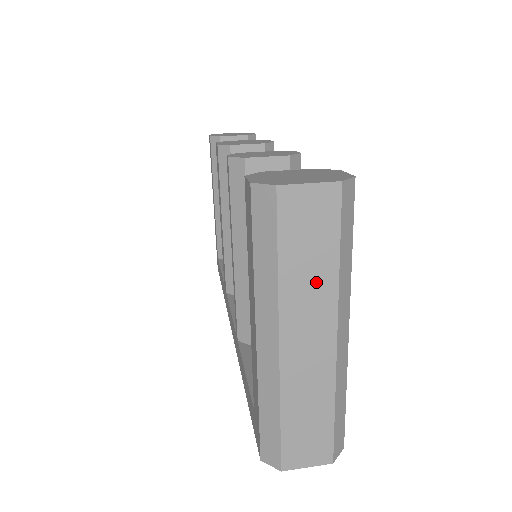
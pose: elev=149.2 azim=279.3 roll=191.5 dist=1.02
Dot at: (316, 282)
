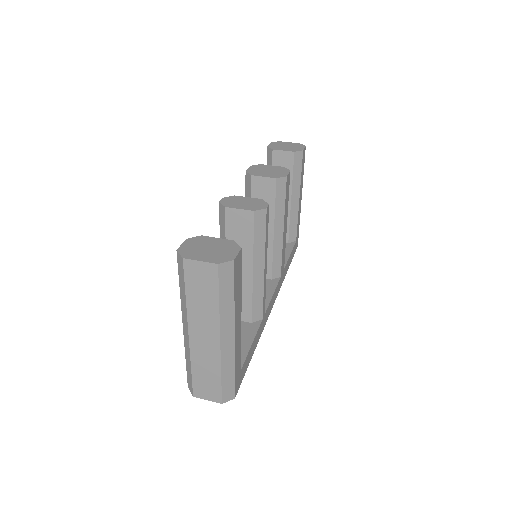
Dot at: (207, 310)
